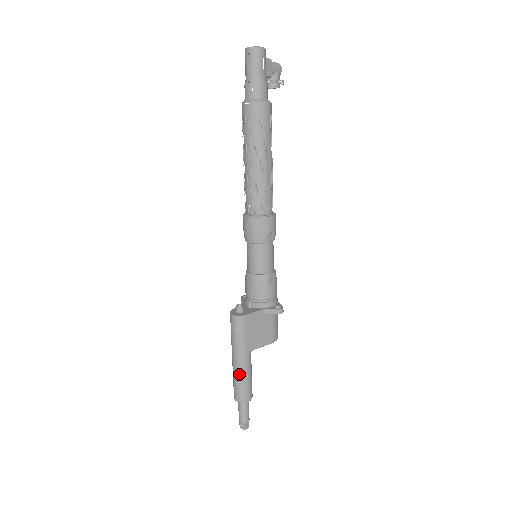
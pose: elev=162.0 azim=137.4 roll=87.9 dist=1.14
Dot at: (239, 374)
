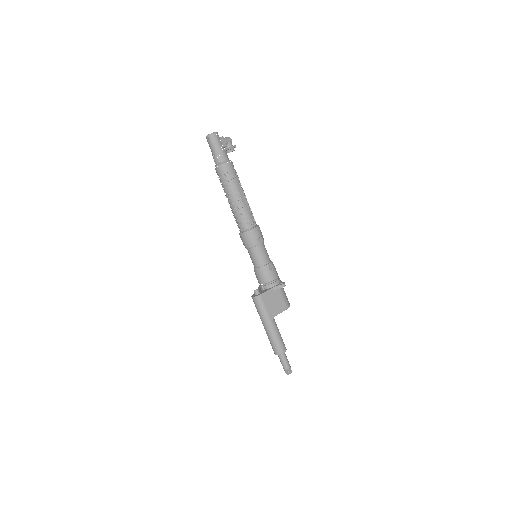
Dot at: (271, 335)
